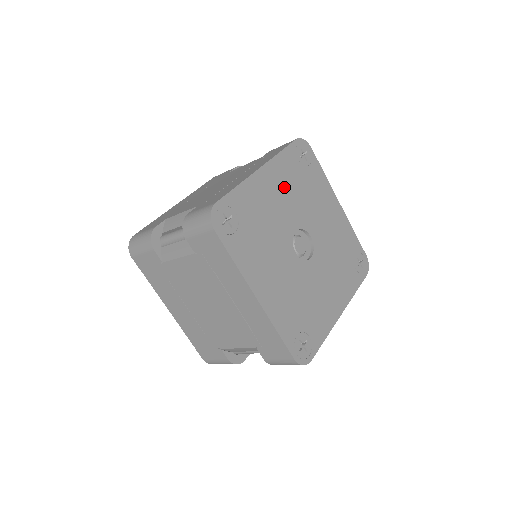
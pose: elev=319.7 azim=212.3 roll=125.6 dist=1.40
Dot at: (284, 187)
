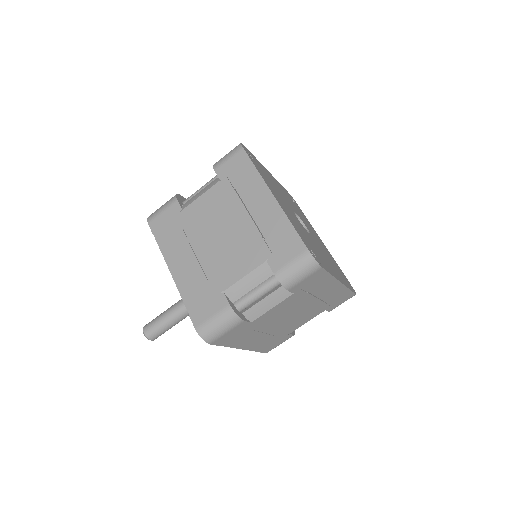
Dot at: (277, 194)
